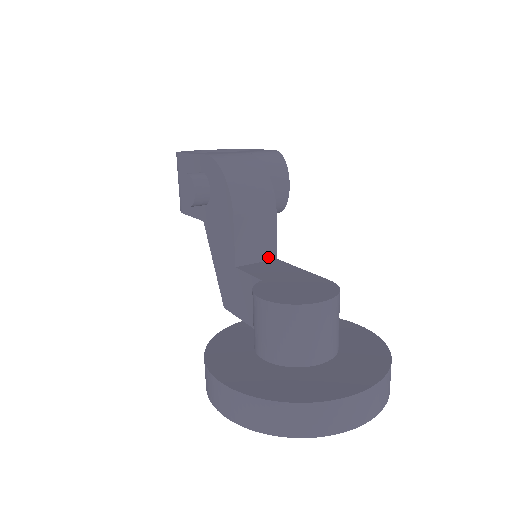
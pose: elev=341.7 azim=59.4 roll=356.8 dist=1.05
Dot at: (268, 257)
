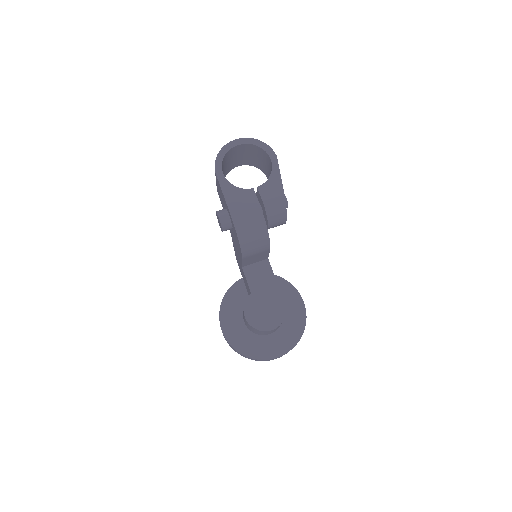
Dot at: (262, 260)
